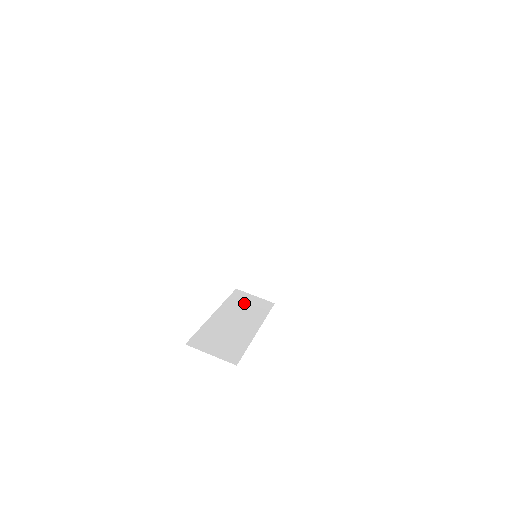
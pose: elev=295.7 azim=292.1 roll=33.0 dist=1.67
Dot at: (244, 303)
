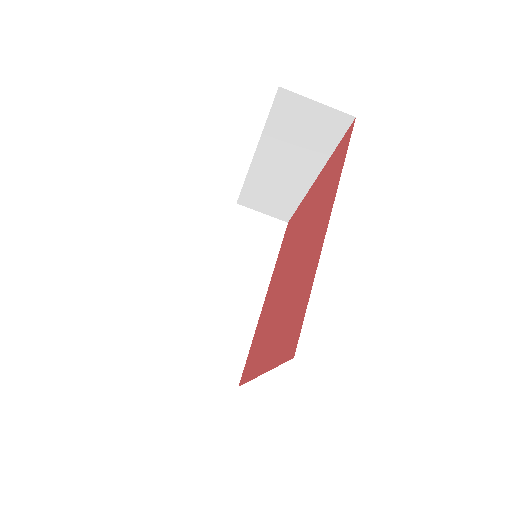
Dot at: (247, 239)
